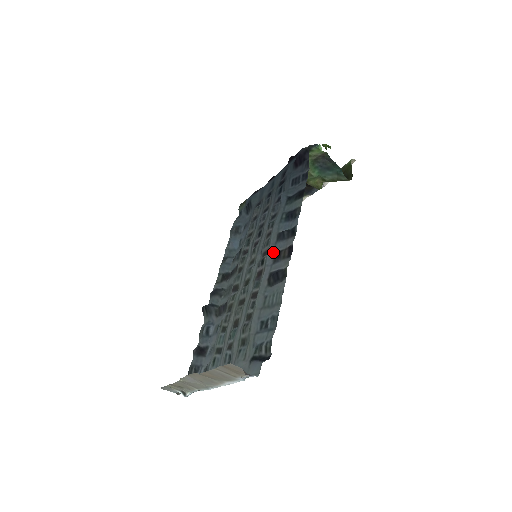
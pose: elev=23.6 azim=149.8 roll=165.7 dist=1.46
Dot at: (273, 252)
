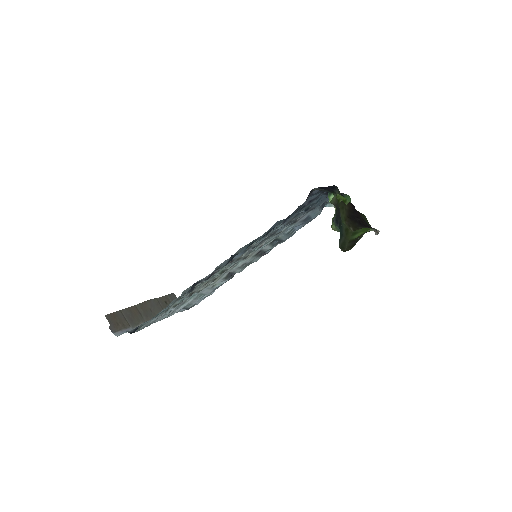
Dot at: (220, 266)
